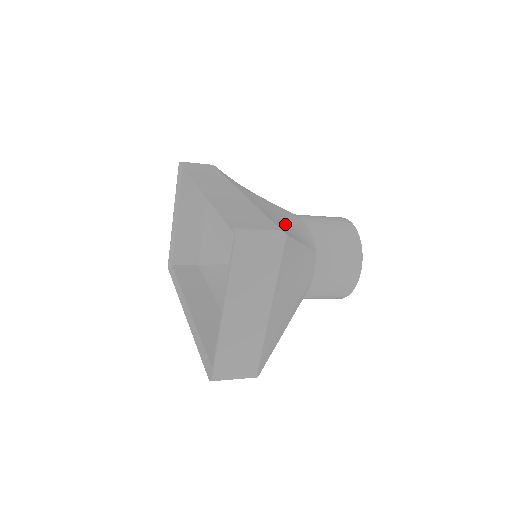
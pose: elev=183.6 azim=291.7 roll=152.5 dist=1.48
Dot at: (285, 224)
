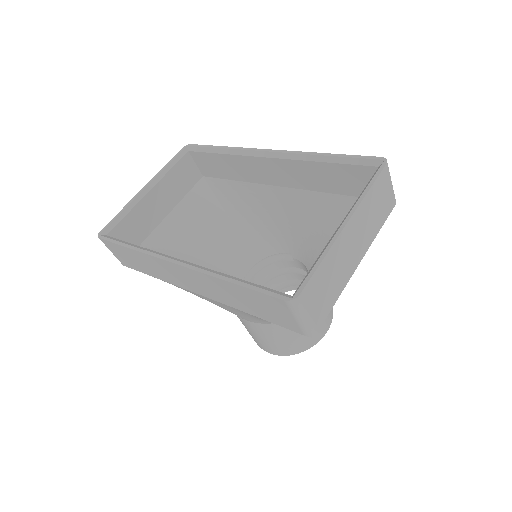
Dot at: occluded
